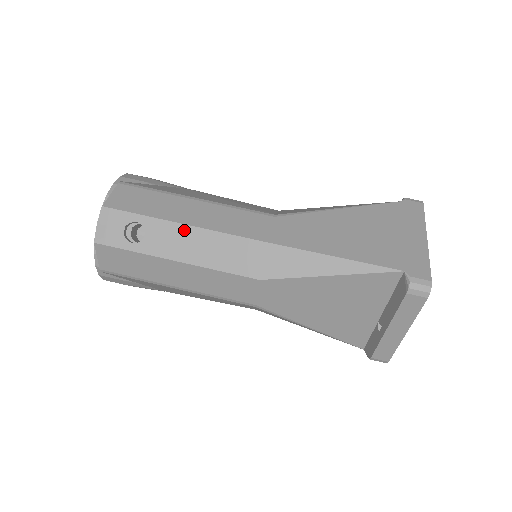
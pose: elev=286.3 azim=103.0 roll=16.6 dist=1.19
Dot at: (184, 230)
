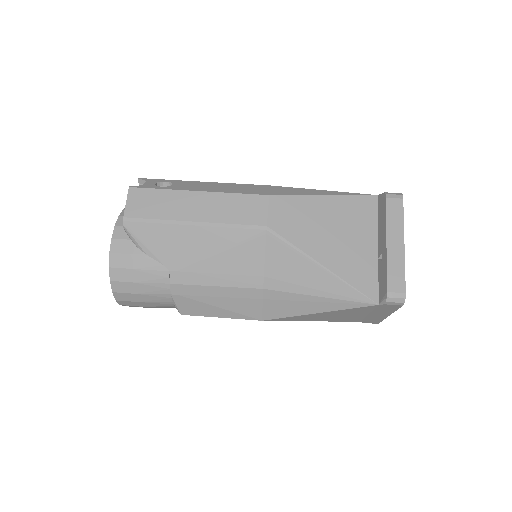
Dot at: (204, 183)
